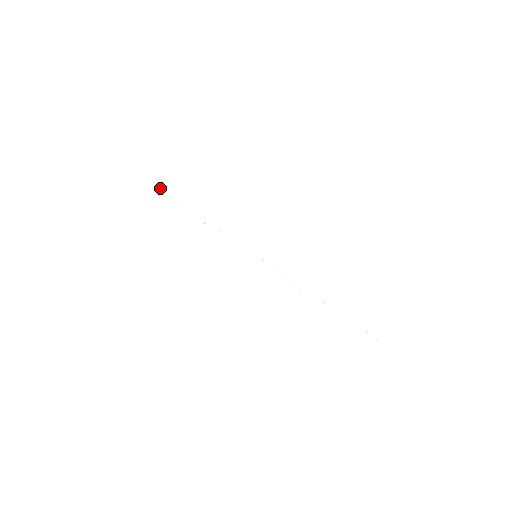
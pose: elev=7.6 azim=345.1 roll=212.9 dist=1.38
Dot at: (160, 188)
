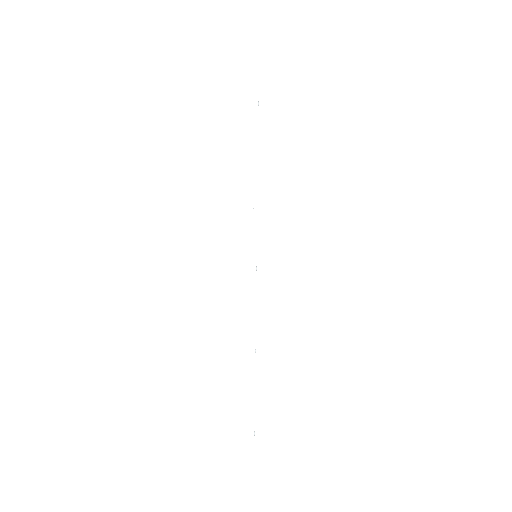
Dot at: occluded
